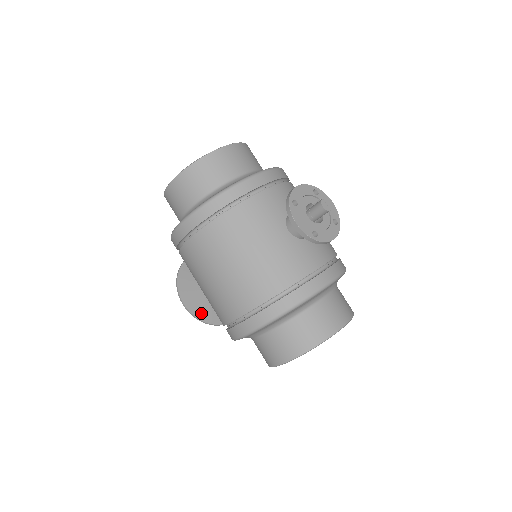
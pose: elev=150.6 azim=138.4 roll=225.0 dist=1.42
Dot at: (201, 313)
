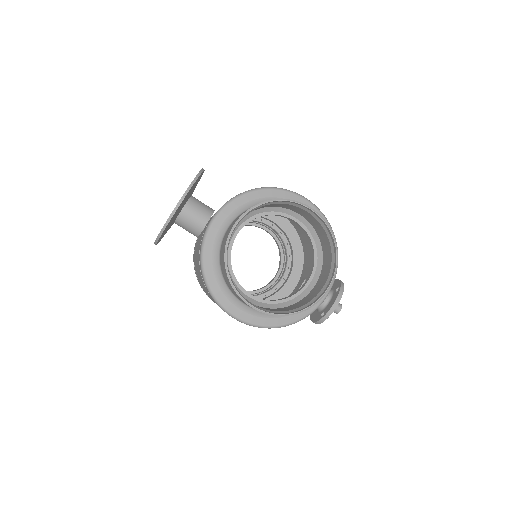
Dot at: occluded
